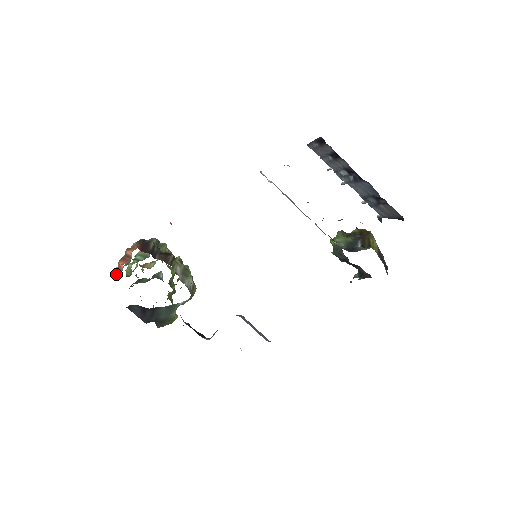
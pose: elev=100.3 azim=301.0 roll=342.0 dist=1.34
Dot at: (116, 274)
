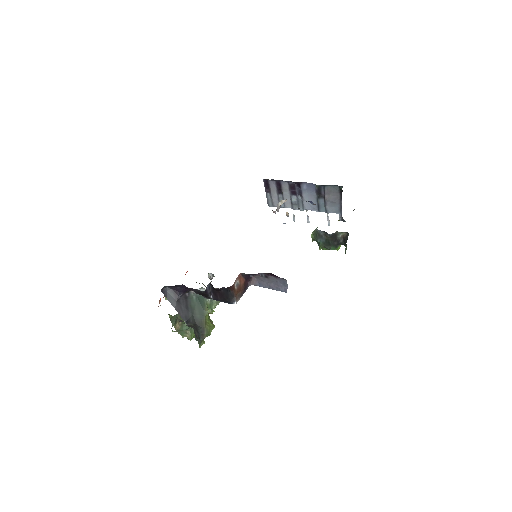
Dot at: (158, 306)
